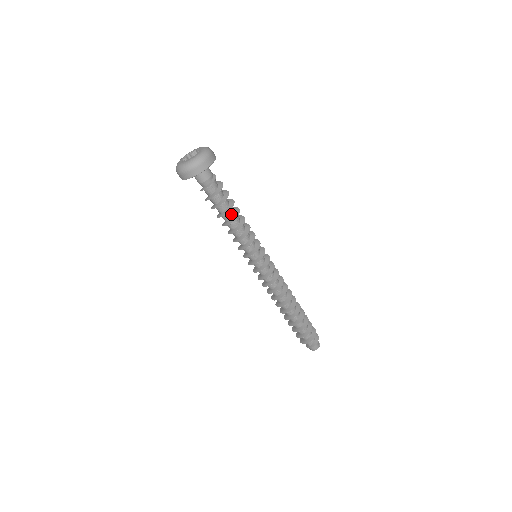
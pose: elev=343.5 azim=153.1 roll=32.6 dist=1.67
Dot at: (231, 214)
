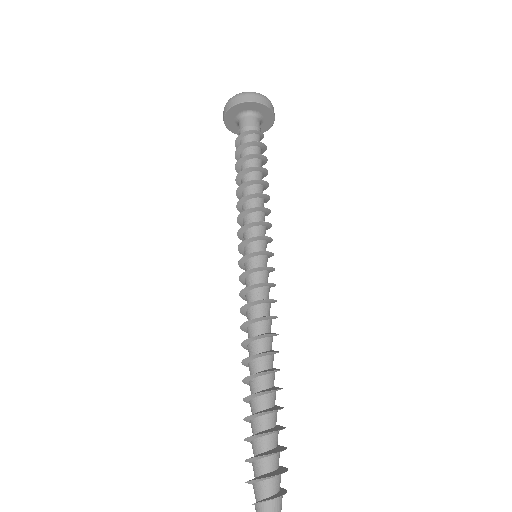
Dot at: (261, 179)
